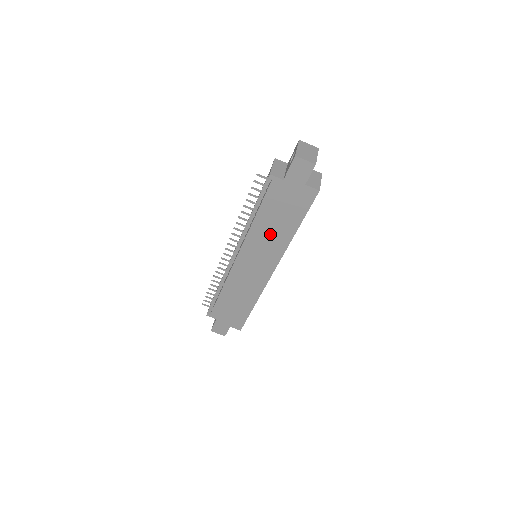
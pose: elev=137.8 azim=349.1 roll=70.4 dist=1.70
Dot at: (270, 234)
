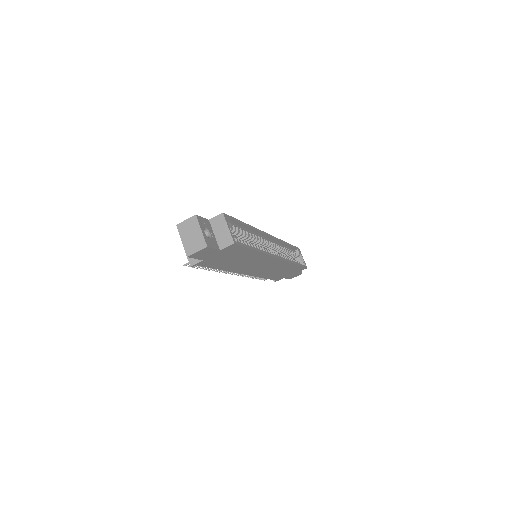
Dot at: (244, 262)
